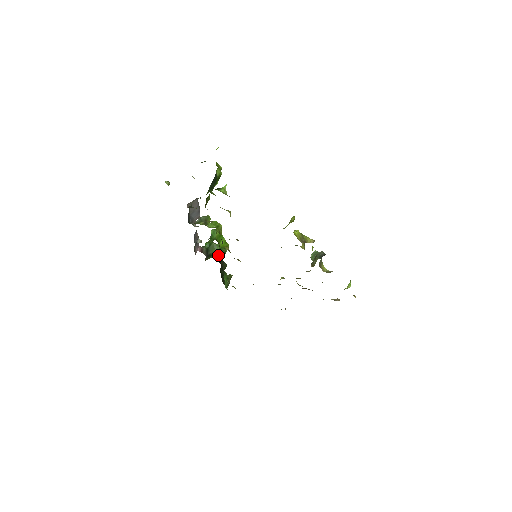
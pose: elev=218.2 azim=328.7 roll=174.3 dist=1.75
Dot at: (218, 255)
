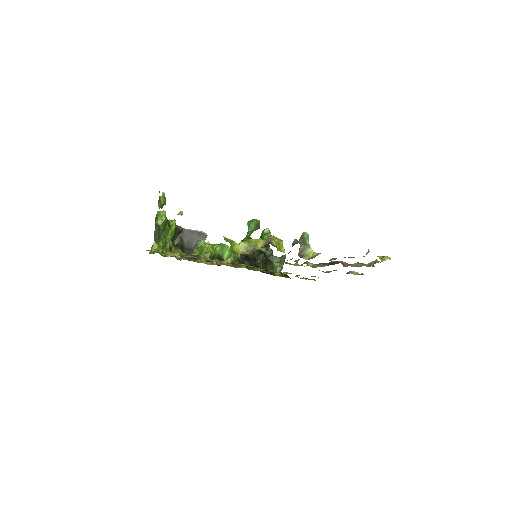
Dot at: occluded
